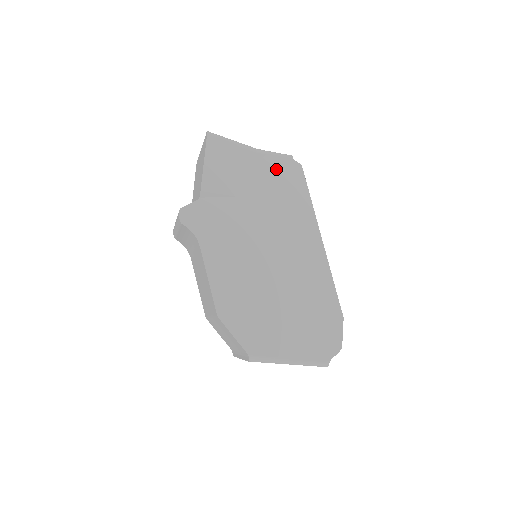
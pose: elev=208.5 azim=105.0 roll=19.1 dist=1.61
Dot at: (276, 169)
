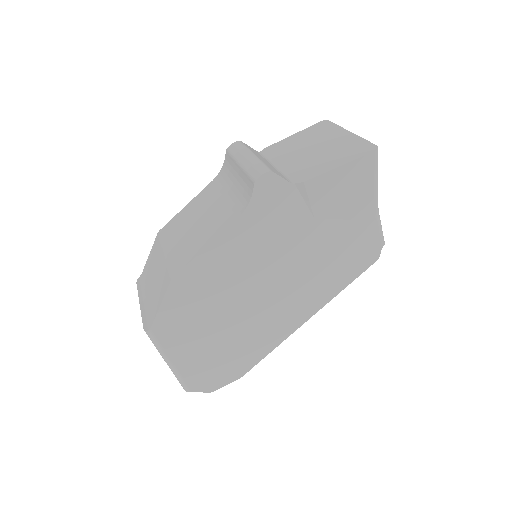
Dot at: (364, 239)
